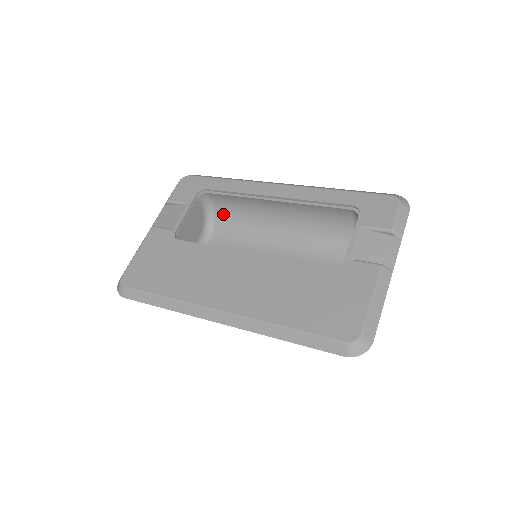
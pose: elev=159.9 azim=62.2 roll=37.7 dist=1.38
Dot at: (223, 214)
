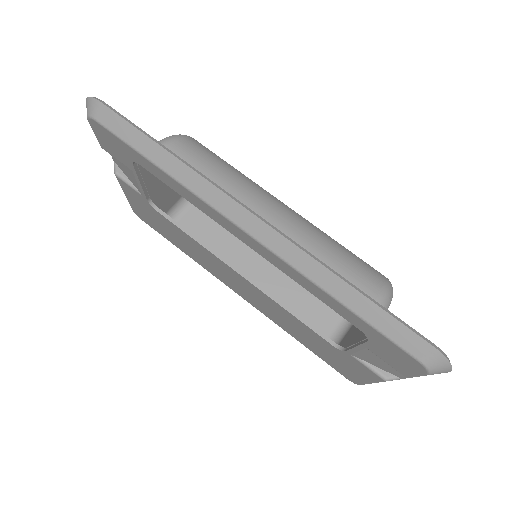
Dot at: (190, 149)
